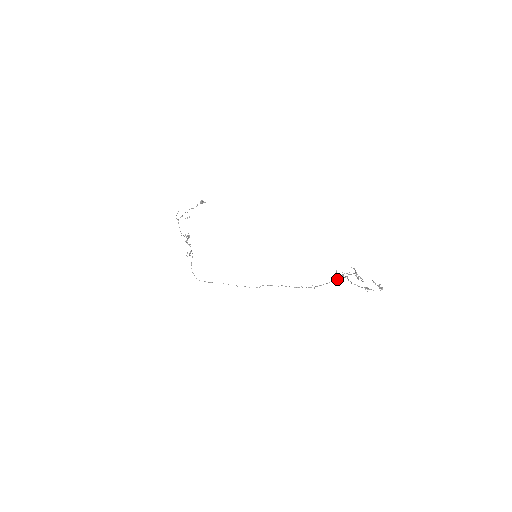
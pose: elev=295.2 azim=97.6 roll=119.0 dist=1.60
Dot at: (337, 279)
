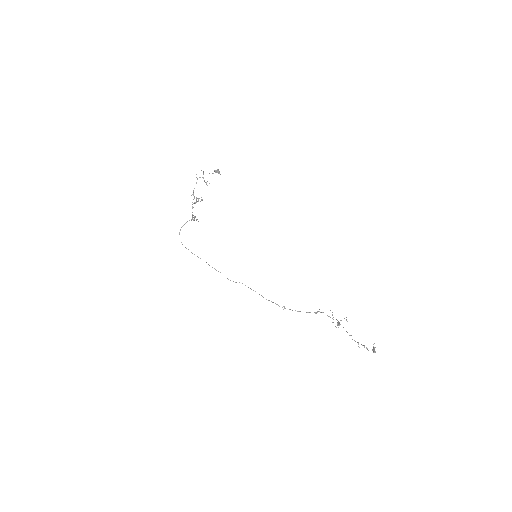
Dot at: (309, 312)
